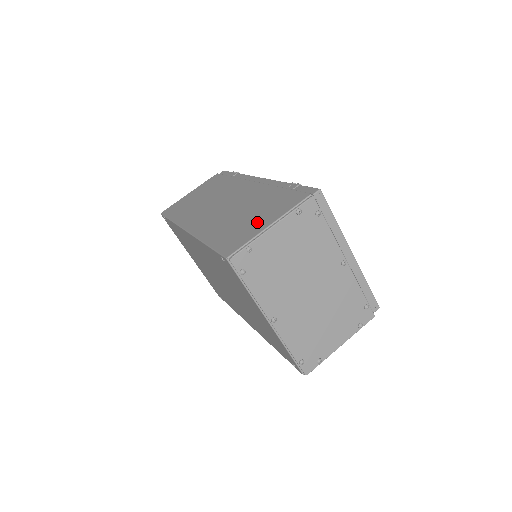
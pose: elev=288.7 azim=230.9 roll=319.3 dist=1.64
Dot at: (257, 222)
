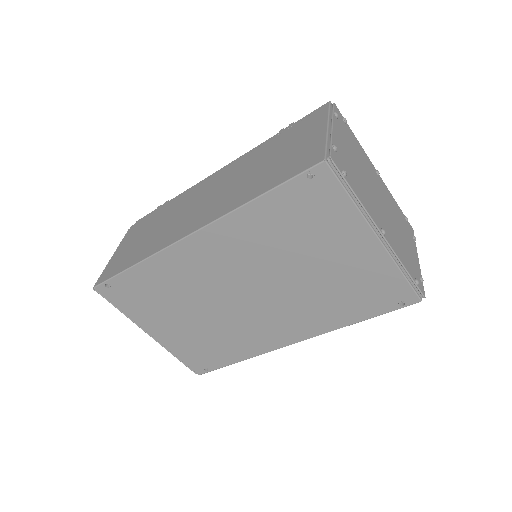
Dot at: (302, 144)
